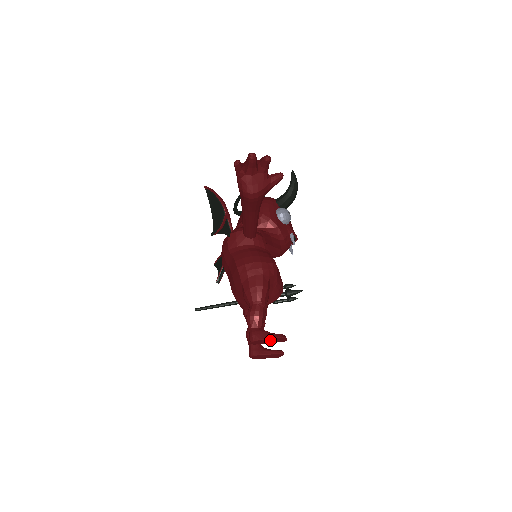
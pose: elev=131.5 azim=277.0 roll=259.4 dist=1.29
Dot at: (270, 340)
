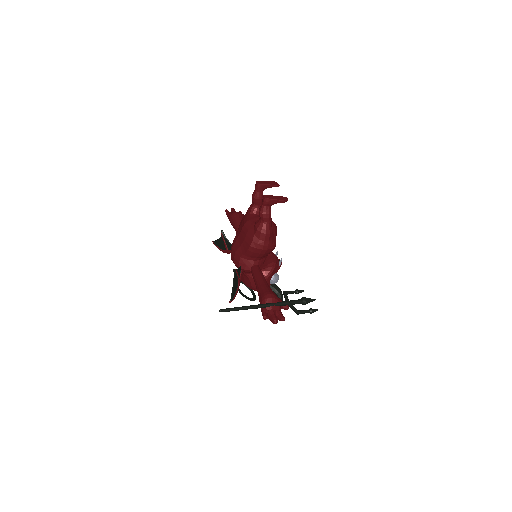
Dot at: (268, 182)
